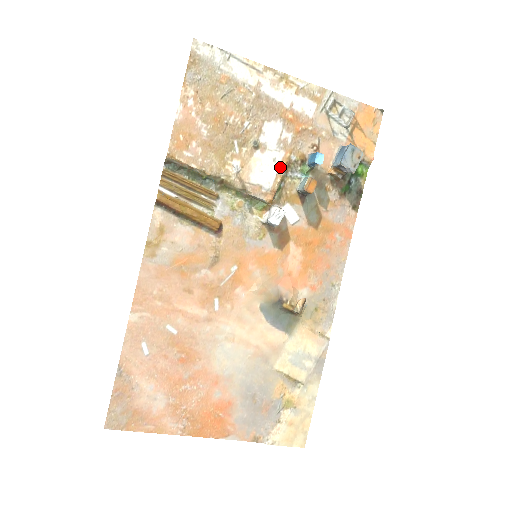
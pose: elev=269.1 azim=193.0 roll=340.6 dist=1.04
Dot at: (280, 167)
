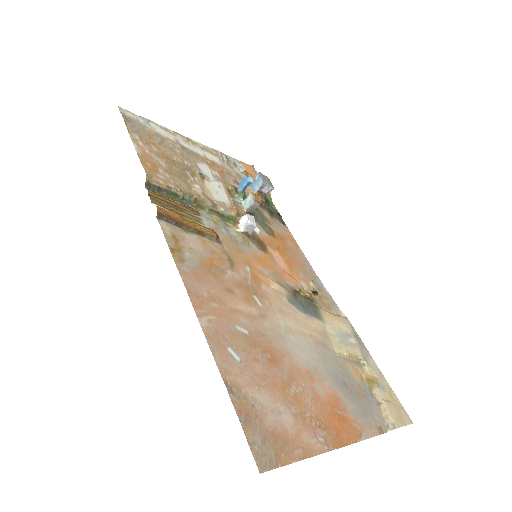
Dot at: (226, 192)
